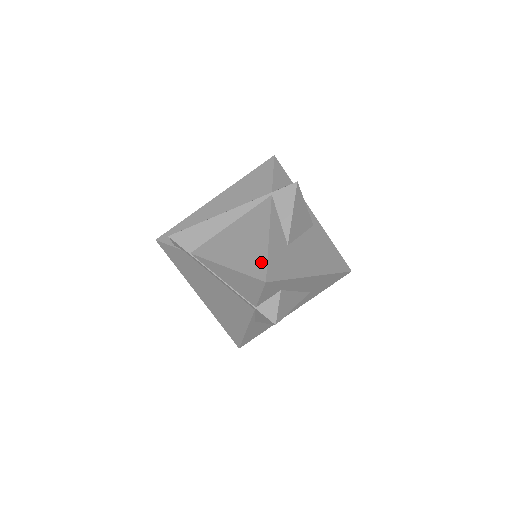
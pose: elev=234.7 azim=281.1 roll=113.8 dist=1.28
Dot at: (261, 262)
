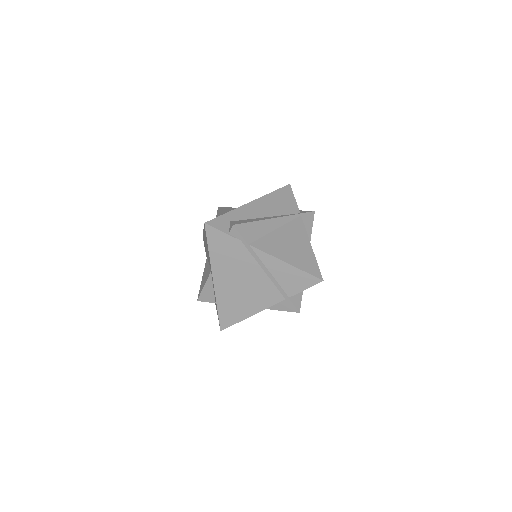
Dot at: (314, 265)
